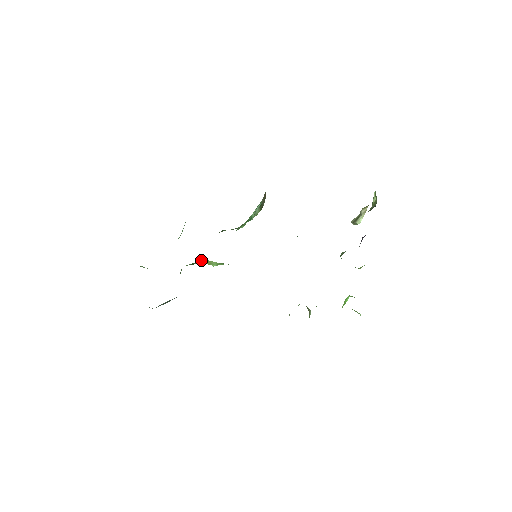
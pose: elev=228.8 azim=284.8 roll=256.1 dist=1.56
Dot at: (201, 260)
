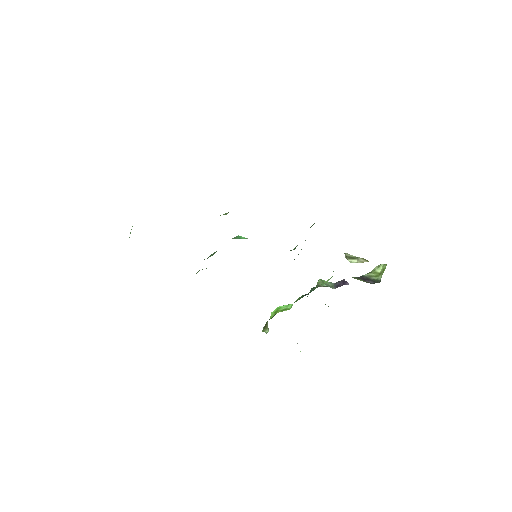
Dot at: occluded
